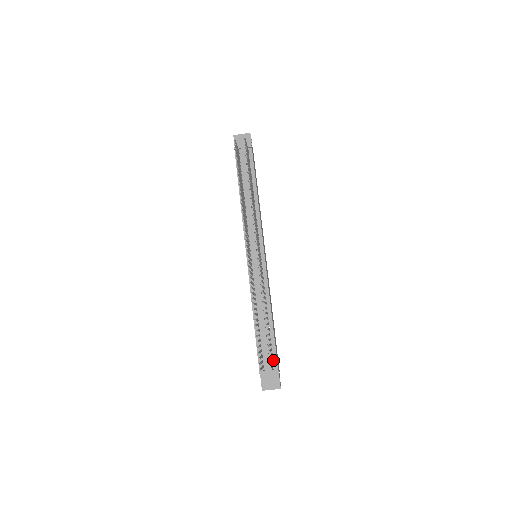
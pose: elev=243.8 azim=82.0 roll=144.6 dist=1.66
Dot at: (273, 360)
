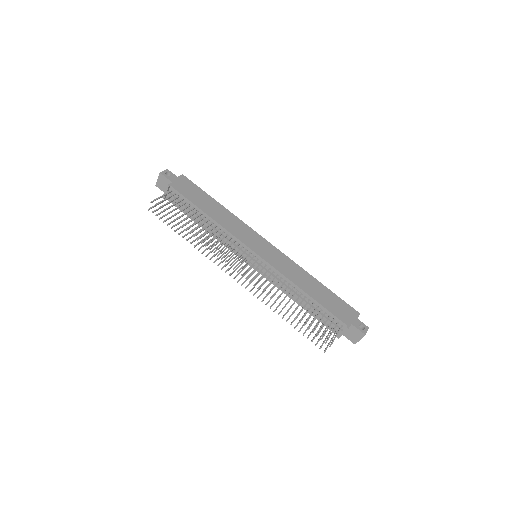
Dot at: (338, 322)
